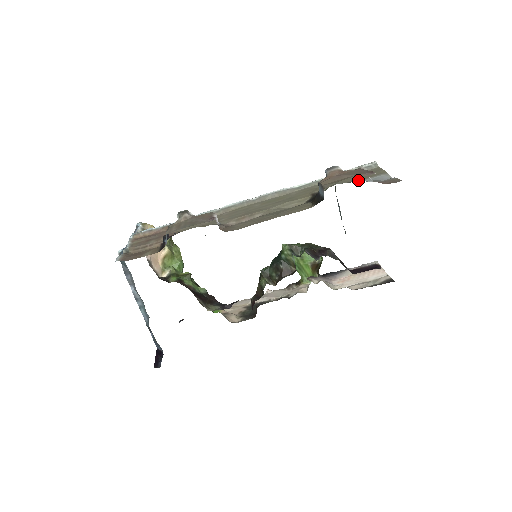
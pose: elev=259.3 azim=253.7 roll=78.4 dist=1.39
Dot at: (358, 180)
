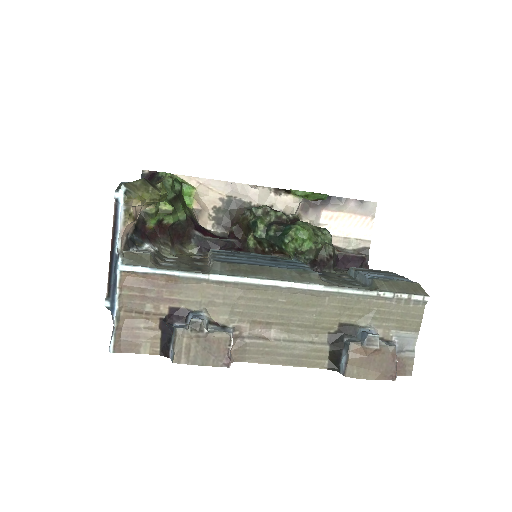
Dot at: (390, 328)
